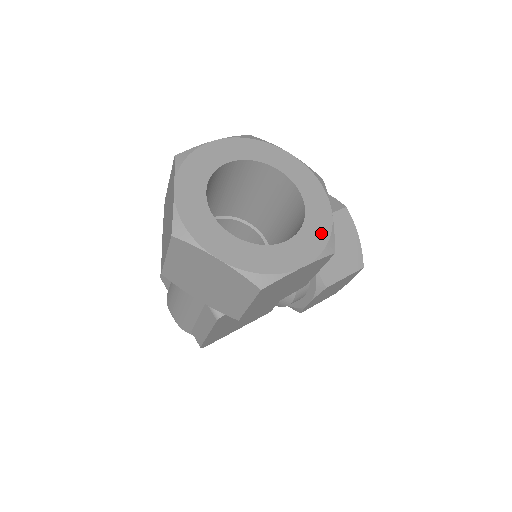
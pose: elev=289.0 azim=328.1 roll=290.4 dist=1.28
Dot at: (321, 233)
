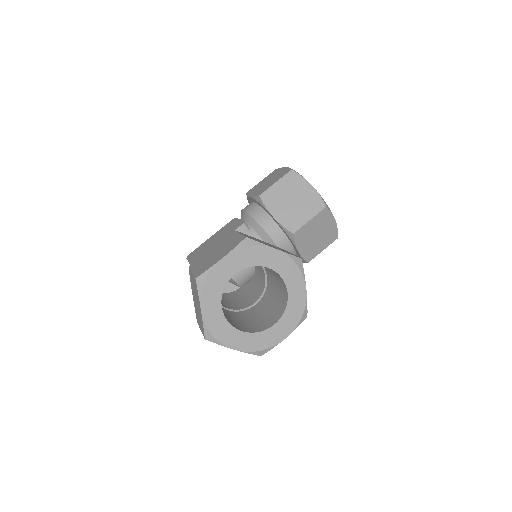
Dot at: (298, 310)
